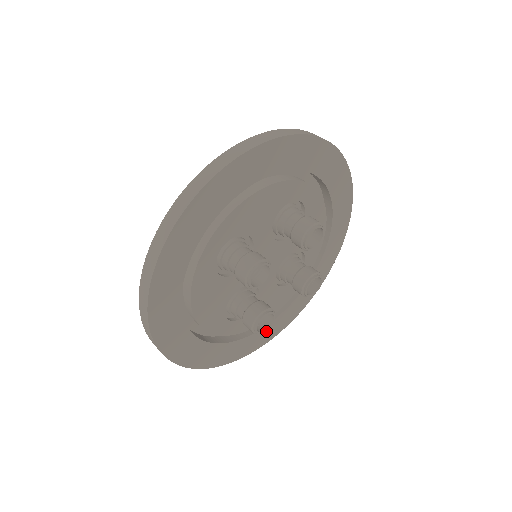
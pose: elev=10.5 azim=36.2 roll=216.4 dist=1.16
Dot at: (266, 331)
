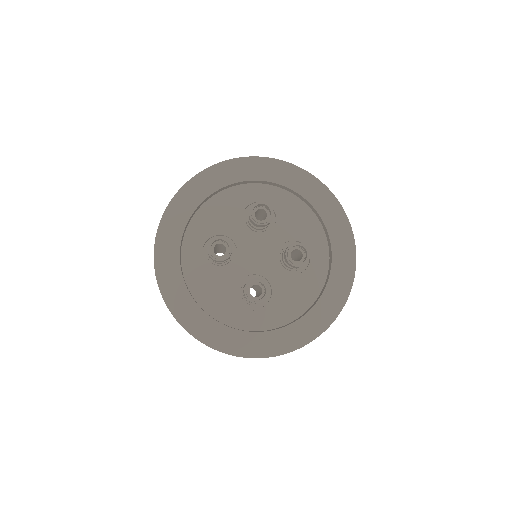
Dot at: (308, 322)
